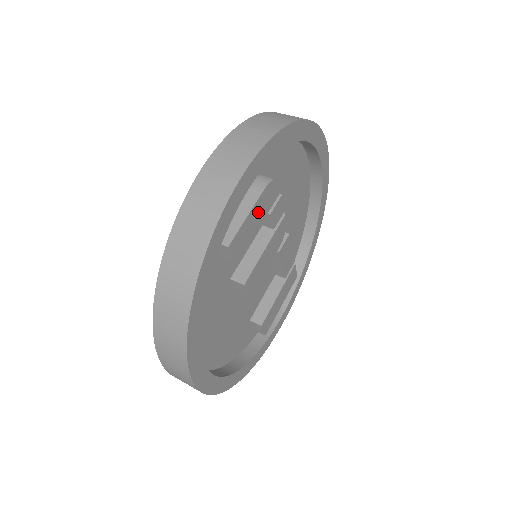
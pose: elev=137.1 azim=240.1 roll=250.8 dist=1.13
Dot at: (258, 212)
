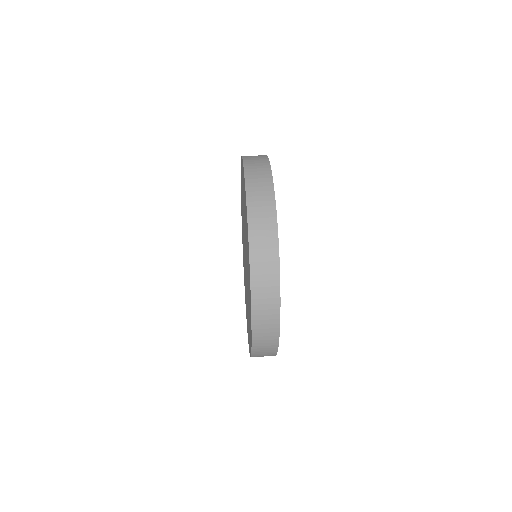
Dot at: occluded
